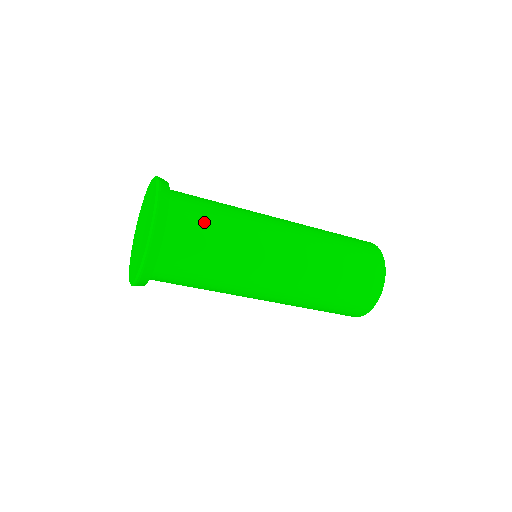
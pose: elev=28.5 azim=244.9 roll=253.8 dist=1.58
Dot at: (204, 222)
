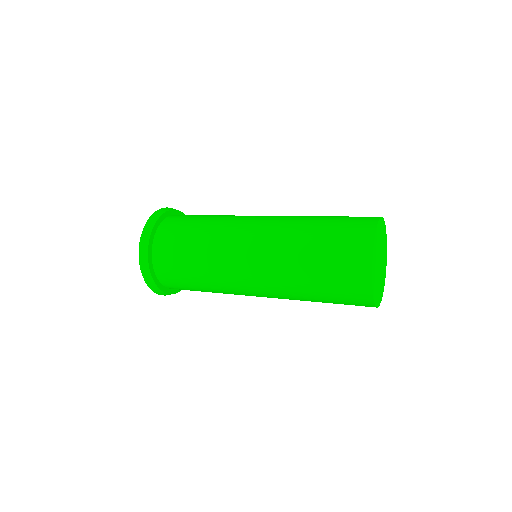
Dot at: (184, 282)
